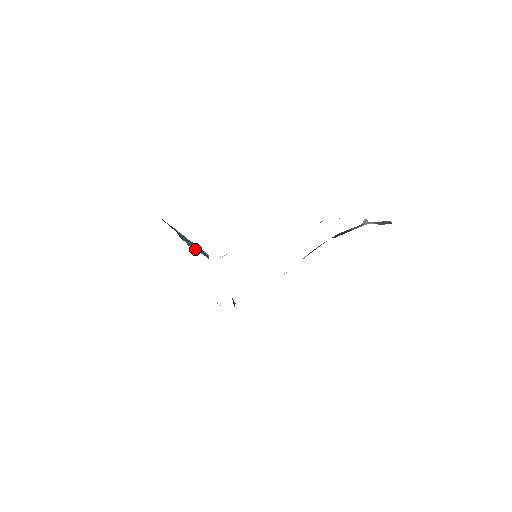
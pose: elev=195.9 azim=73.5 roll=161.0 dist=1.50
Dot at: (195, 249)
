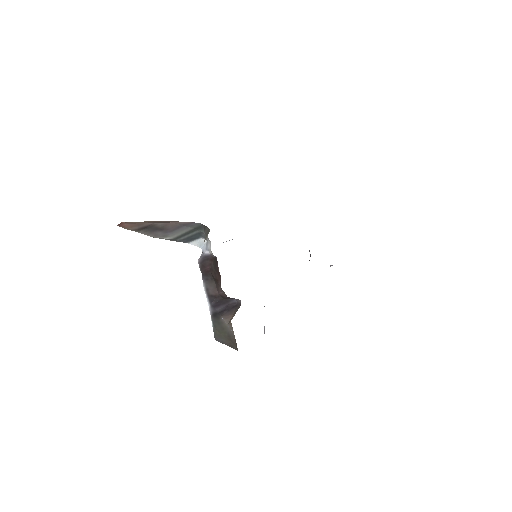
Dot at: occluded
